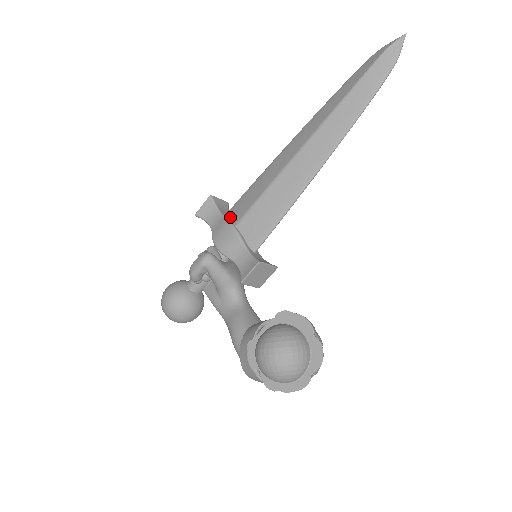
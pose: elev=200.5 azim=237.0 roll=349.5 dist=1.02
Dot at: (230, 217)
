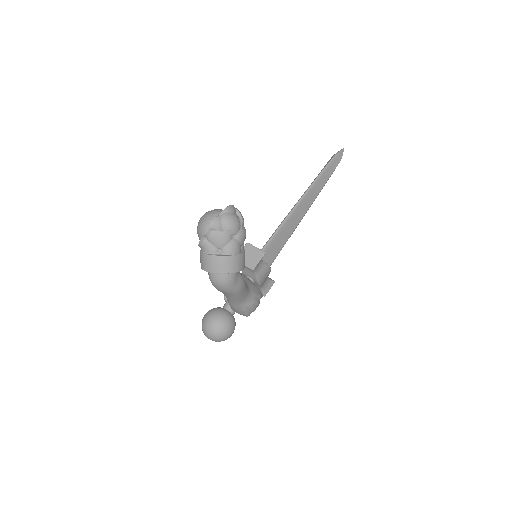
Dot at: occluded
